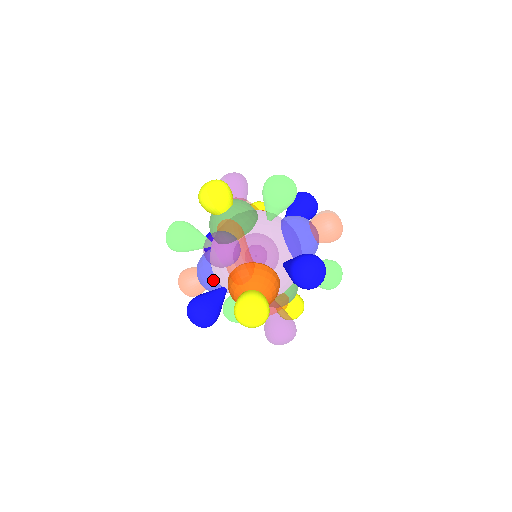
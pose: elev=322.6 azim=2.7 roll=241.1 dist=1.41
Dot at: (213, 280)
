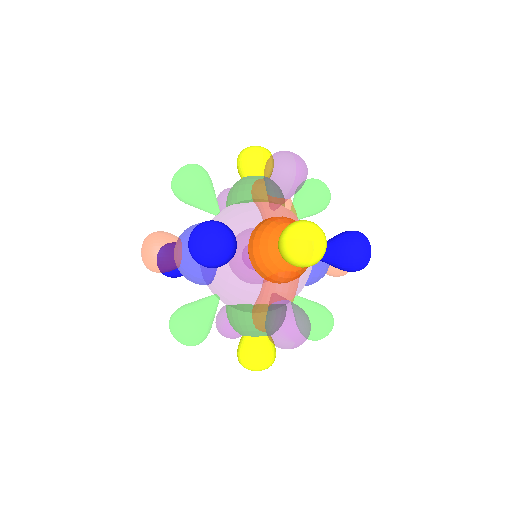
Dot at: occluded
